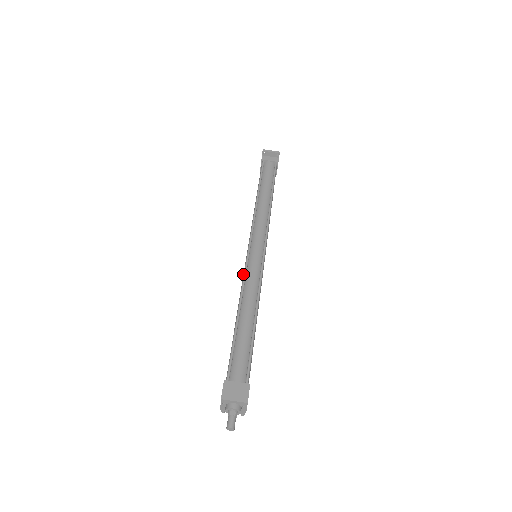
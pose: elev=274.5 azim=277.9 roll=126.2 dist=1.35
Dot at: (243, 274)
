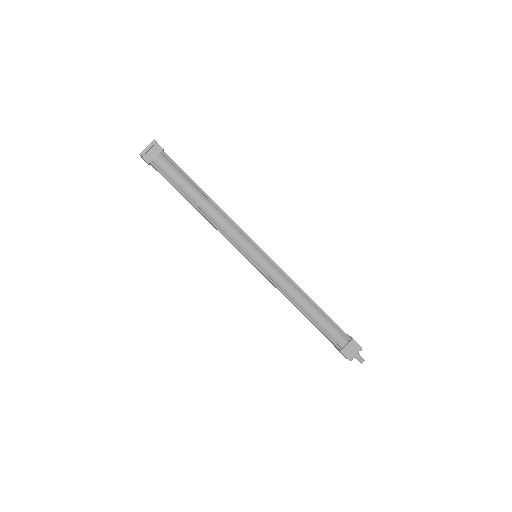
Dot at: occluded
